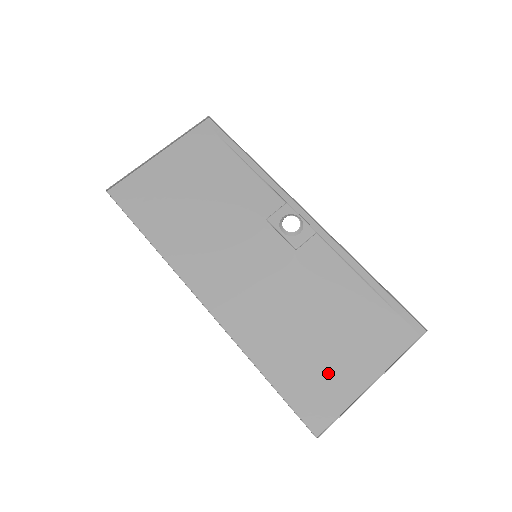
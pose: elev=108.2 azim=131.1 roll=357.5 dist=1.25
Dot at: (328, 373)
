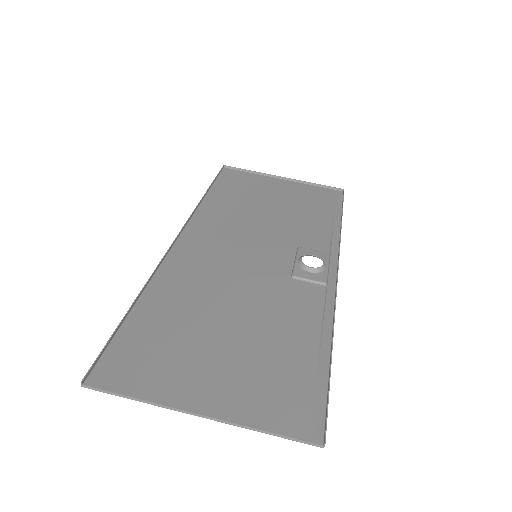
Dot at: (177, 361)
